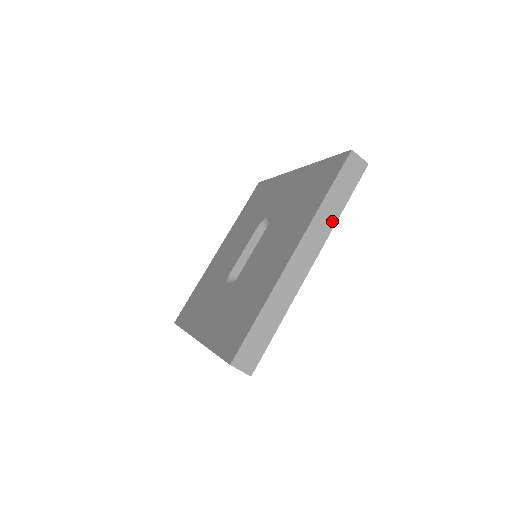
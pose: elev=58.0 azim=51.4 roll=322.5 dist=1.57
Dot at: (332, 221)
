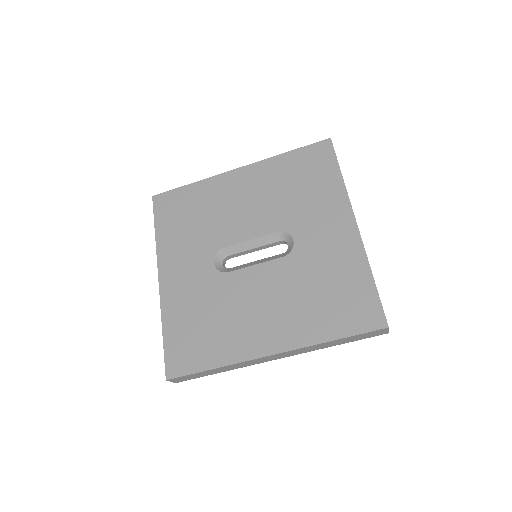
Dot at: (320, 348)
